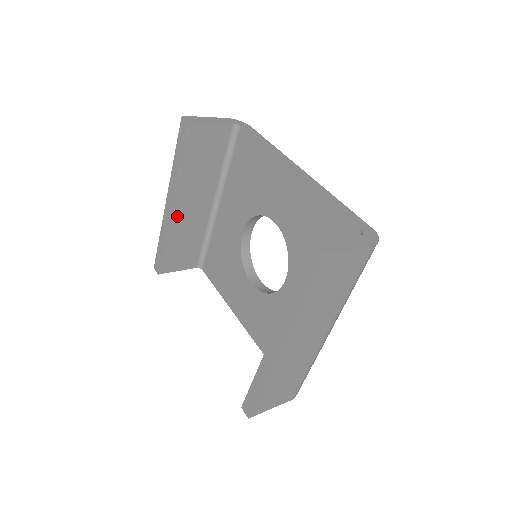
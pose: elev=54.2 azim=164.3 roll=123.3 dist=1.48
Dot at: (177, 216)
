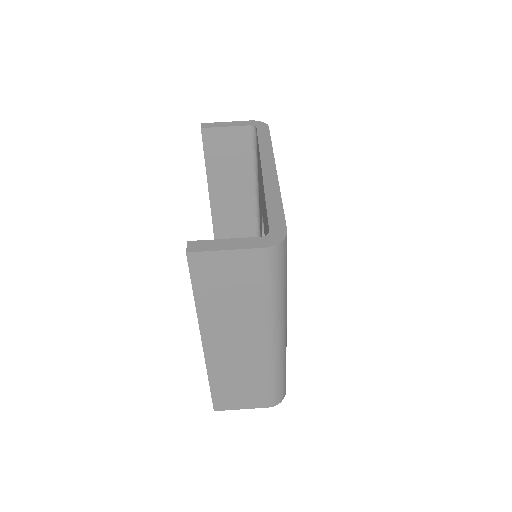
Dot at: (220, 215)
